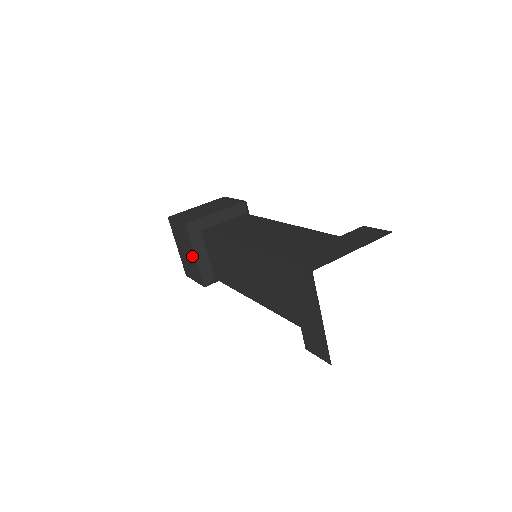
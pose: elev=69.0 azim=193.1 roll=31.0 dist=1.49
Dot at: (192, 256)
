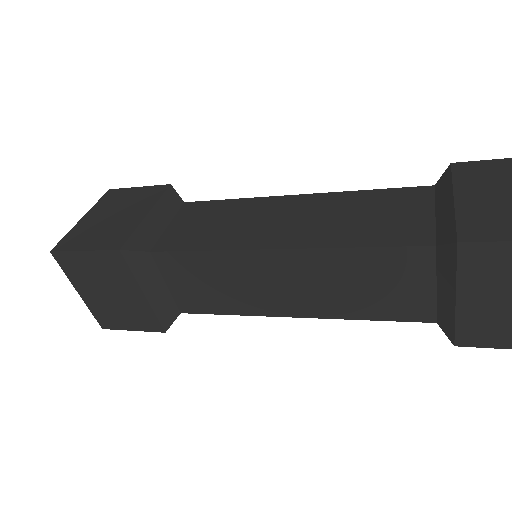
Dot at: (133, 296)
